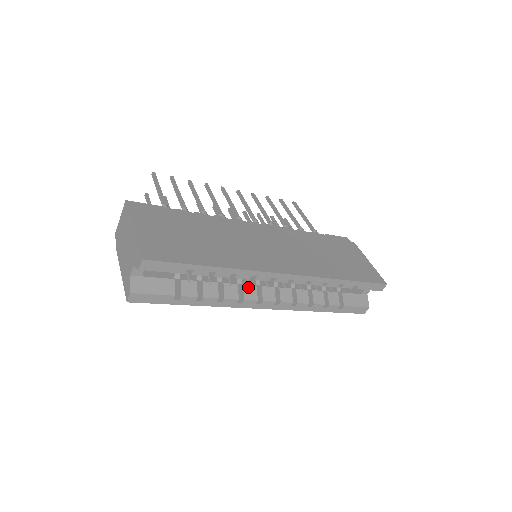
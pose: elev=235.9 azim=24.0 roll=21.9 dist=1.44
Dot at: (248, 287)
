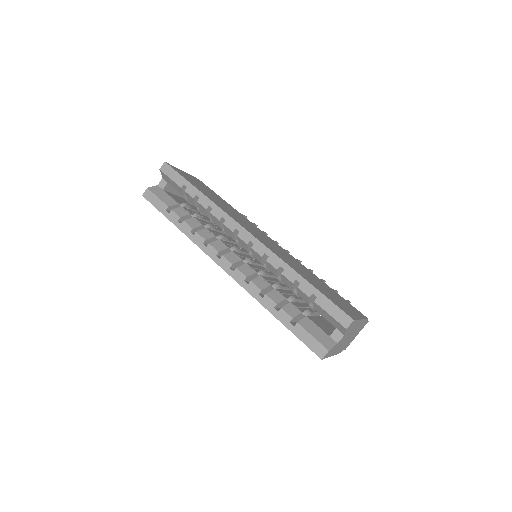
Dot at: (221, 243)
